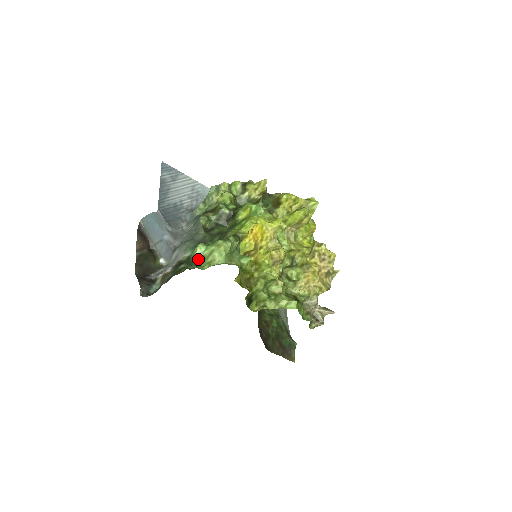
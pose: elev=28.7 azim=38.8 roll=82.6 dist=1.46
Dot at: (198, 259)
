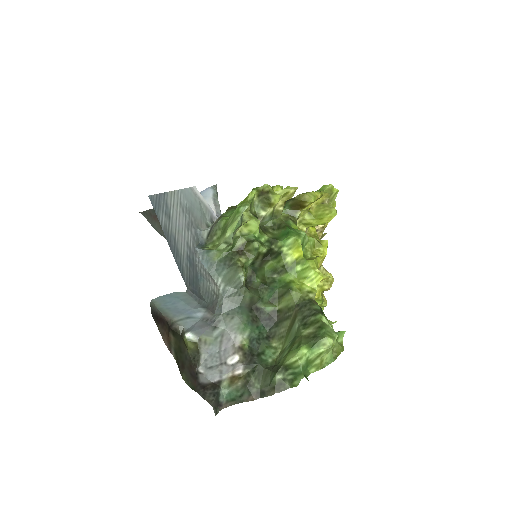
Dot at: (303, 366)
